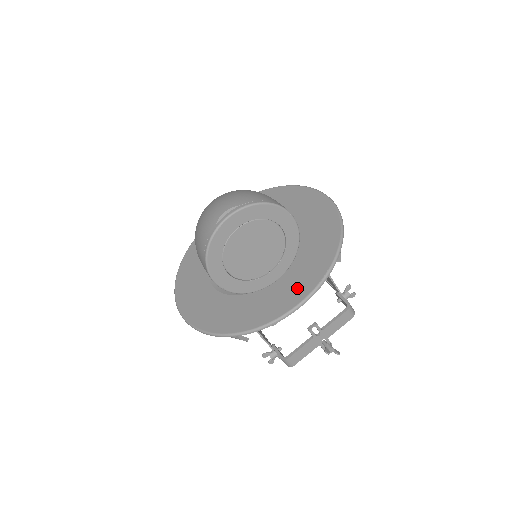
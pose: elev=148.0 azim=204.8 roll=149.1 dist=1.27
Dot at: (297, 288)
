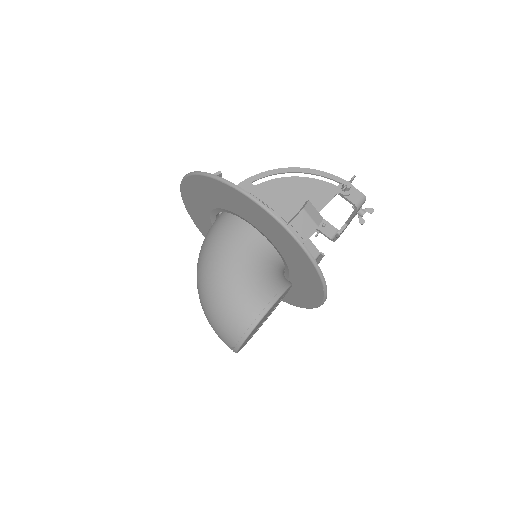
Dot at: (310, 293)
